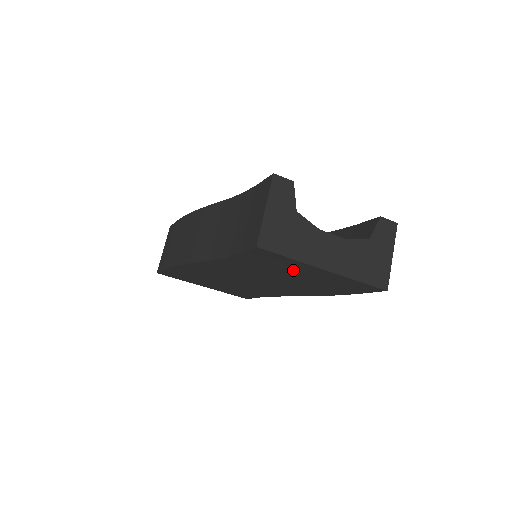
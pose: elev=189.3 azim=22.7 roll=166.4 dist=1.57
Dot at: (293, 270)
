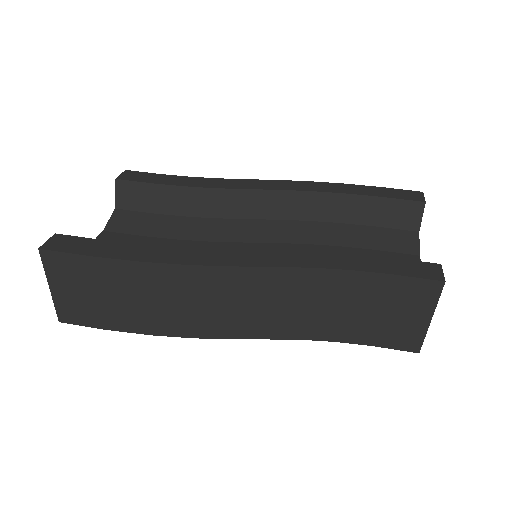
Dot at: occluded
